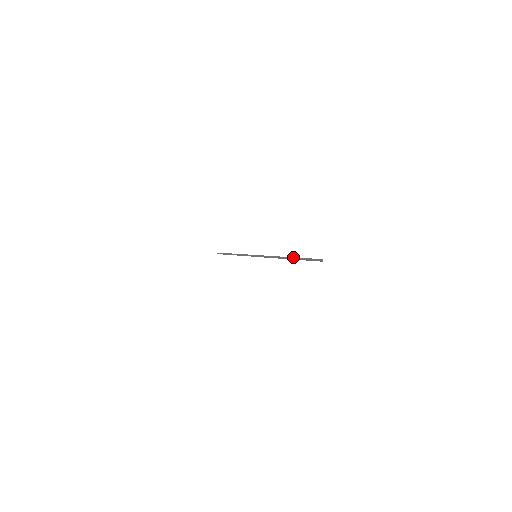
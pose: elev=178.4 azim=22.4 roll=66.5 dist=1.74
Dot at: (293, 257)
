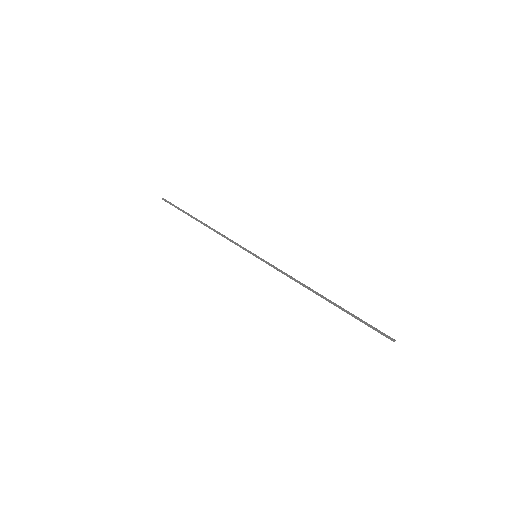
Dot at: occluded
